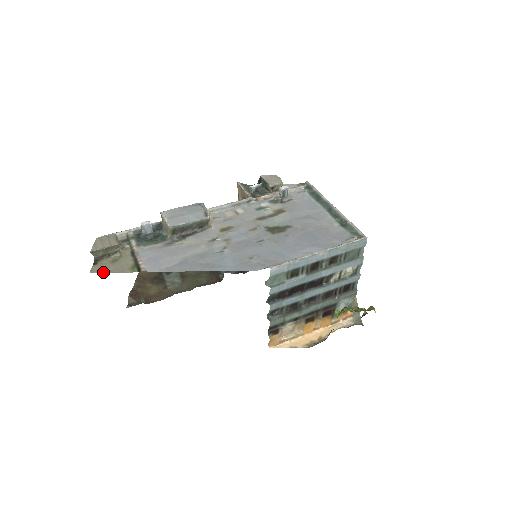
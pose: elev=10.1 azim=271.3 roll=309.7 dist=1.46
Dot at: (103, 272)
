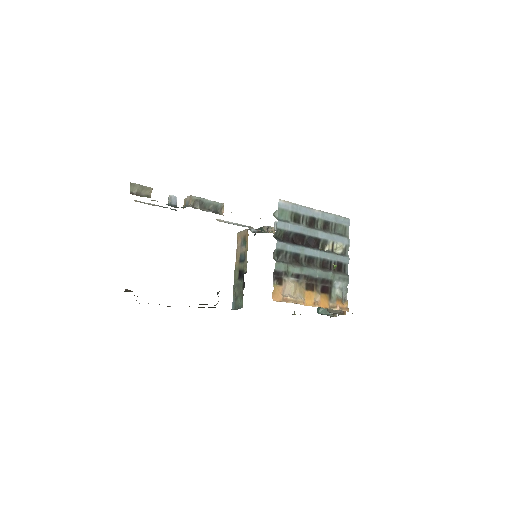
Dot at: occluded
